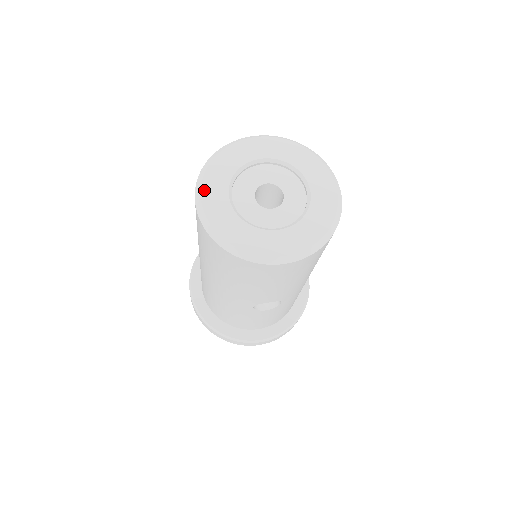
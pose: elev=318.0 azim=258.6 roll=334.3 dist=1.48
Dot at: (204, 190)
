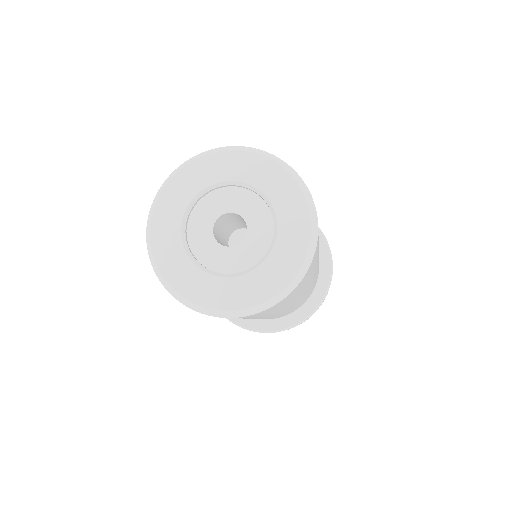
Dot at: (186, 169)
